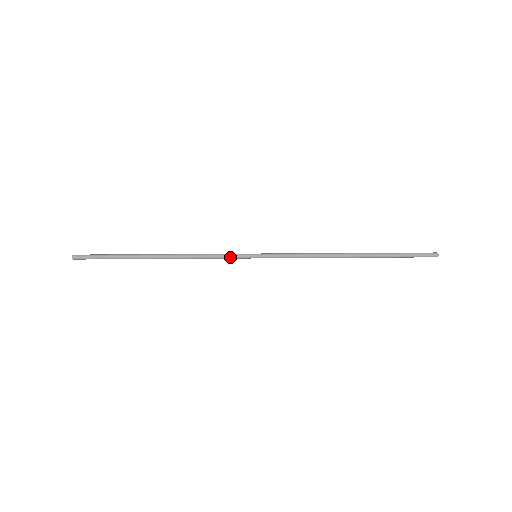
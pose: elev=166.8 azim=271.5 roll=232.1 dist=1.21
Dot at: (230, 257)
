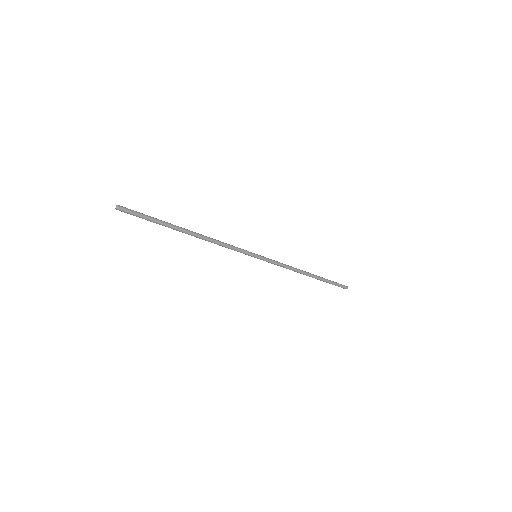
Dot at: (241, 250)
